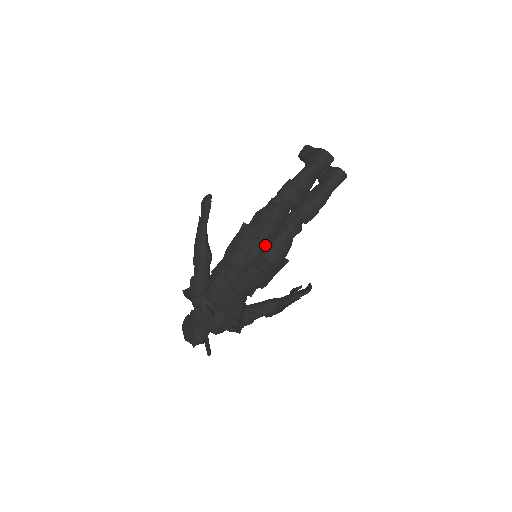
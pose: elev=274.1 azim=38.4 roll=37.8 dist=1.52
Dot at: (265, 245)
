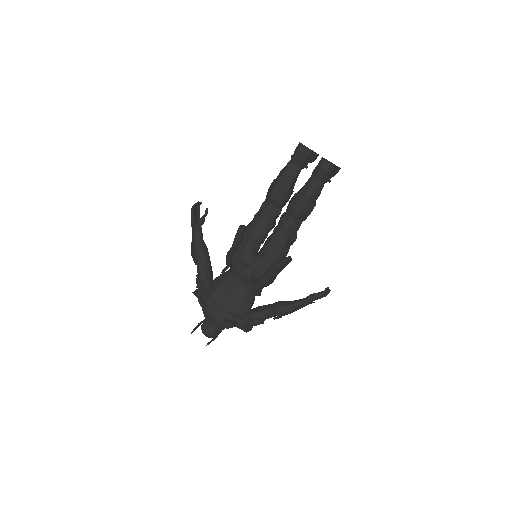
Dot at: (252, 242)
